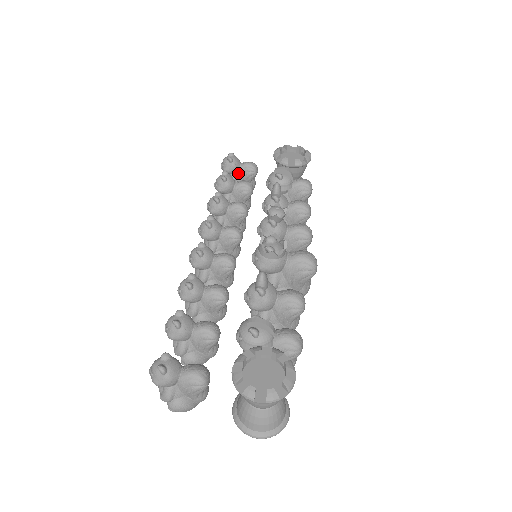
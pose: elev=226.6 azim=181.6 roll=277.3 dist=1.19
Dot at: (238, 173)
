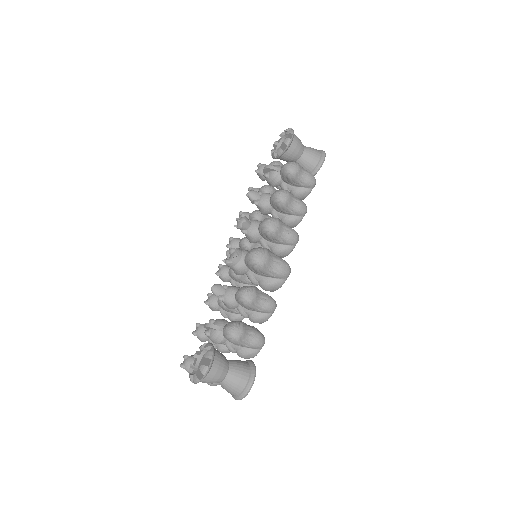
Dot at: occluded
